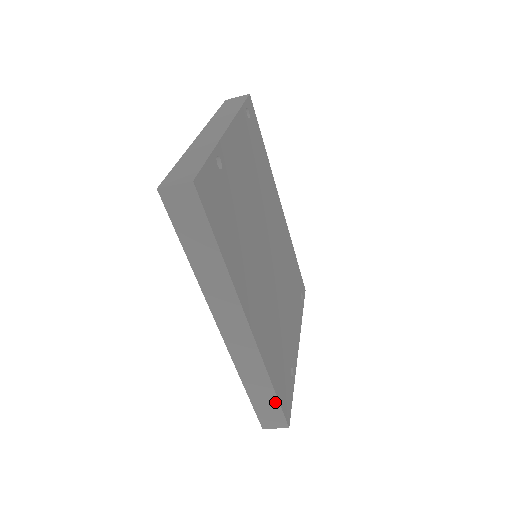
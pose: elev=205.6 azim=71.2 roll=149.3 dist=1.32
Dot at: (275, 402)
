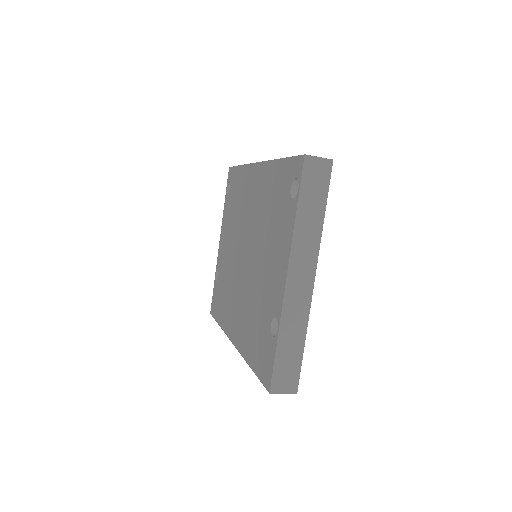
Dot at: occluded
